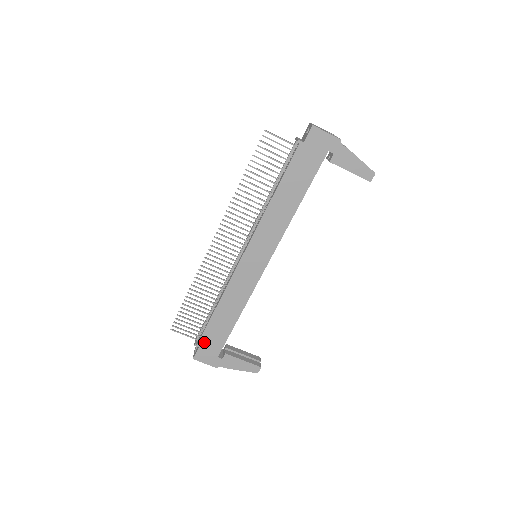
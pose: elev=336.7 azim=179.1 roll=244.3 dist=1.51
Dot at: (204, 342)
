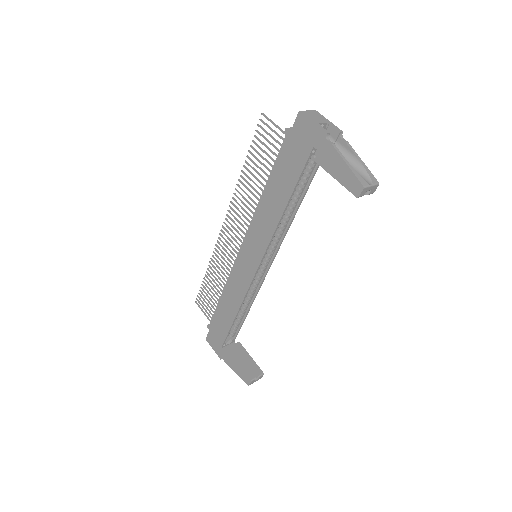
Dot at: (213, 327)
